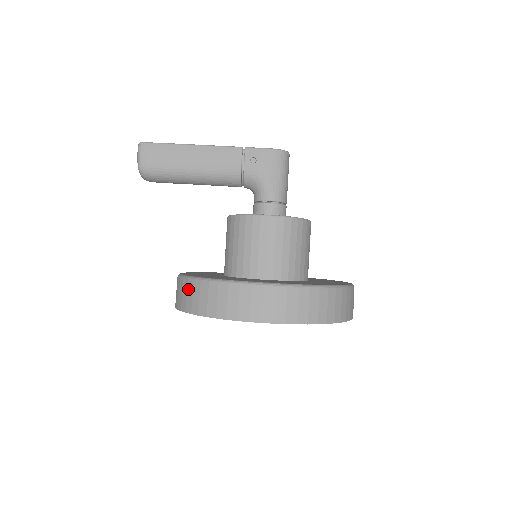
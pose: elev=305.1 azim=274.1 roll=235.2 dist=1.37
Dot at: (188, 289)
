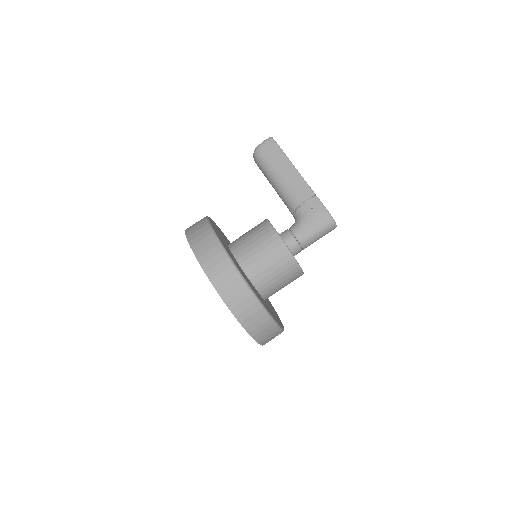
Dot at: (200, 223)
